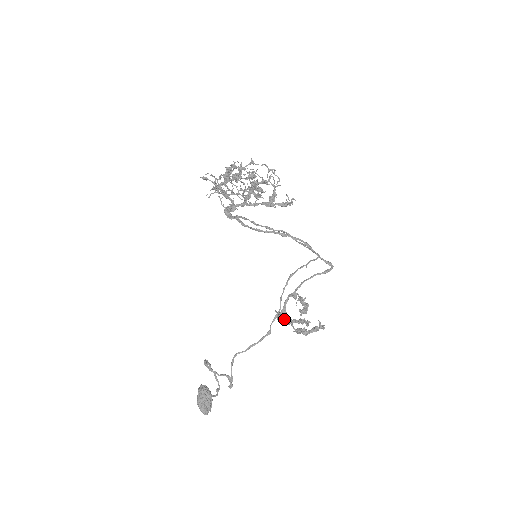
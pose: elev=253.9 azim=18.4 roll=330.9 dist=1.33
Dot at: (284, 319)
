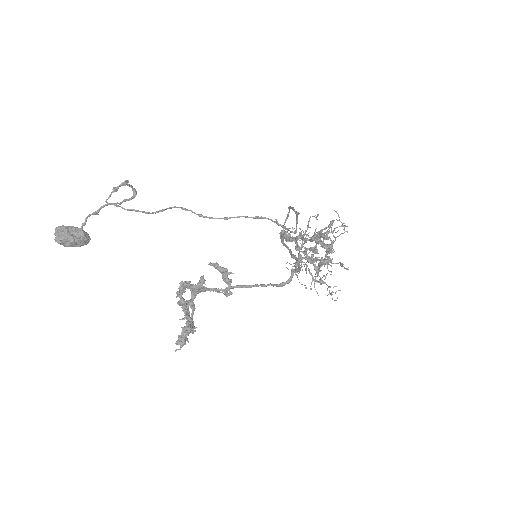
Dot at: (189, 300)
